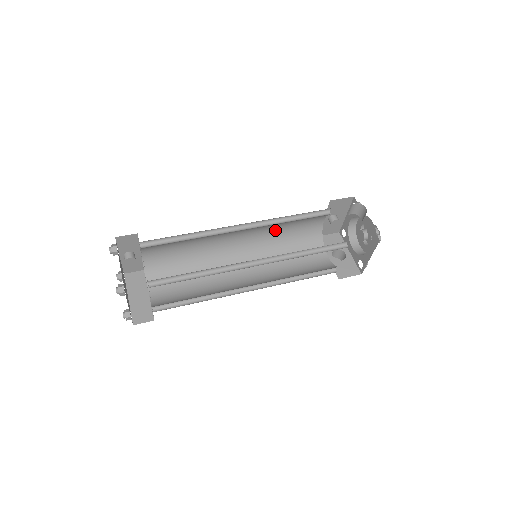
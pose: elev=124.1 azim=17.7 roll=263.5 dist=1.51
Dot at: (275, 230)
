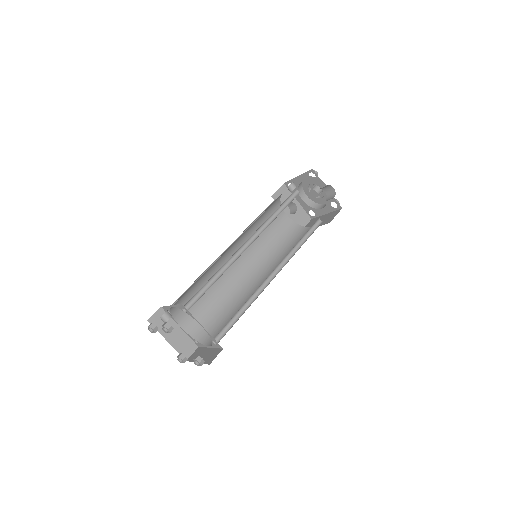
Dot at: occluded
